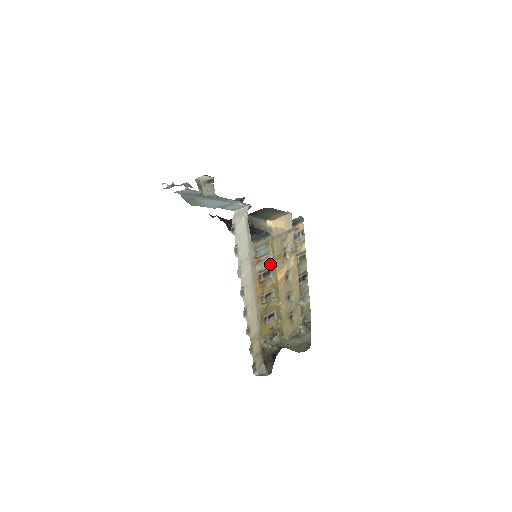
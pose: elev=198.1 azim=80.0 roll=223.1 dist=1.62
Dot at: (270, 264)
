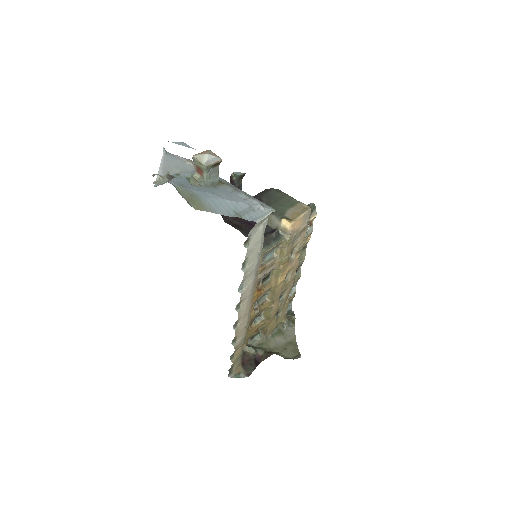
Dot at: (273, 268)
